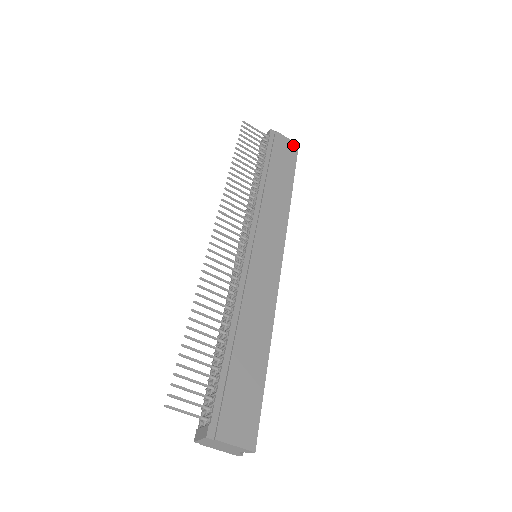
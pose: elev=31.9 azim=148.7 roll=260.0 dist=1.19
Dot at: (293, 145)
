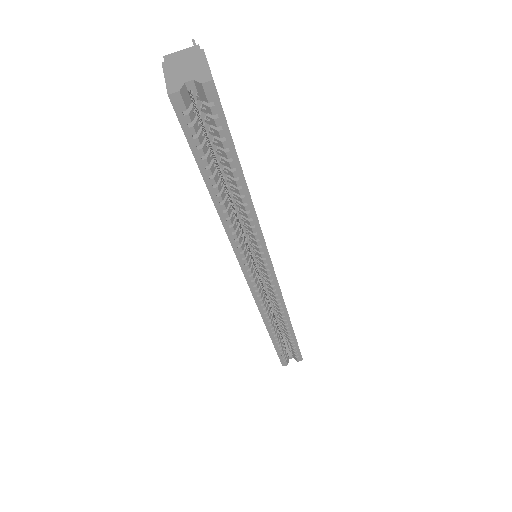
Dot at: occluded
